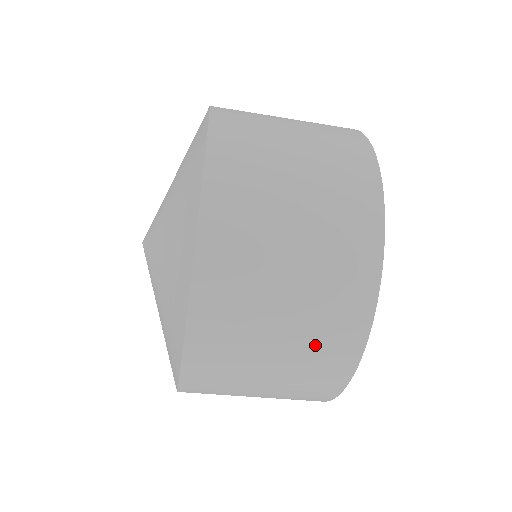
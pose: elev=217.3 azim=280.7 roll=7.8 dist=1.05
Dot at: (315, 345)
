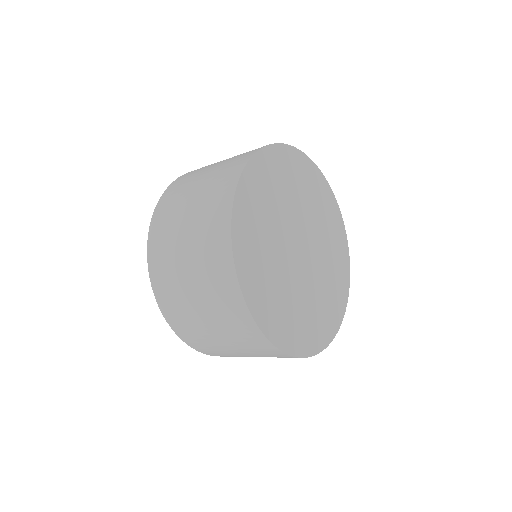
Dot at: (220, 310)
